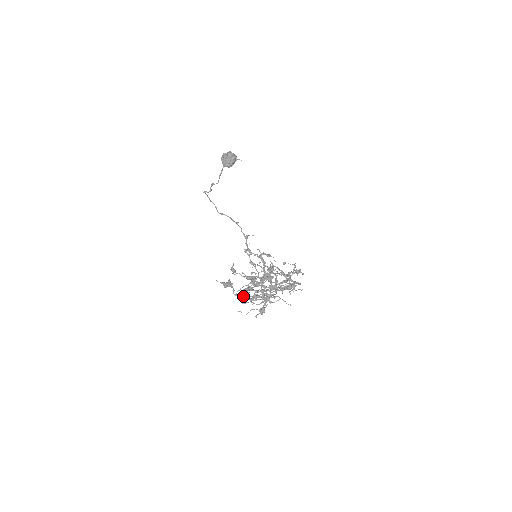
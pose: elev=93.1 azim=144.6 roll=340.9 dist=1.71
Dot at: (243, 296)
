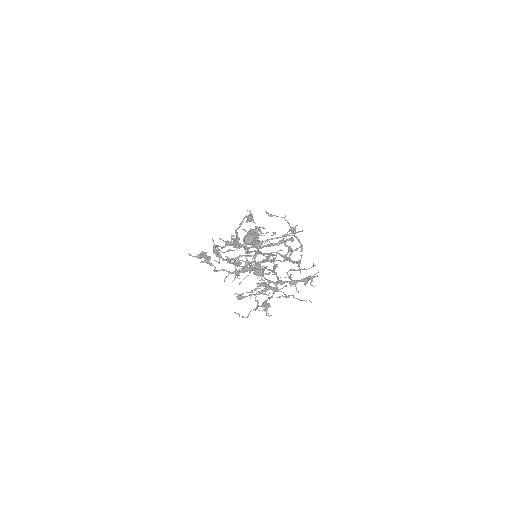
Dot at: occluded
